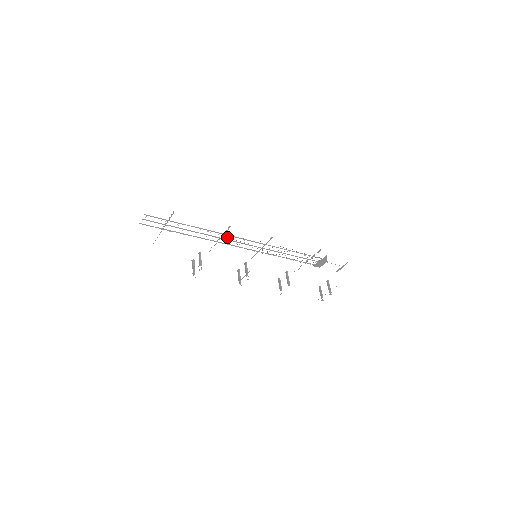
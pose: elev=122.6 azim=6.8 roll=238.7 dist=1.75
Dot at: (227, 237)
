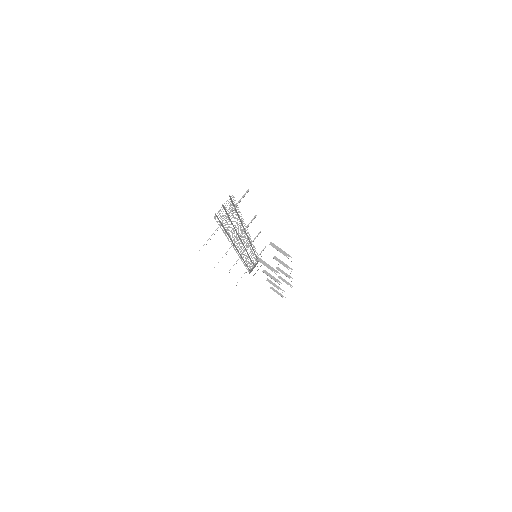
Dot at: occluded
